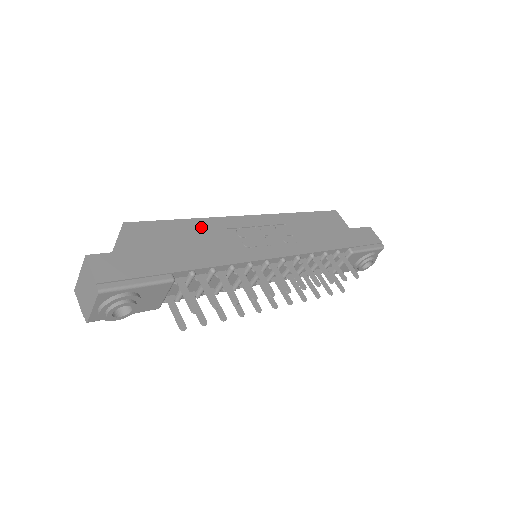
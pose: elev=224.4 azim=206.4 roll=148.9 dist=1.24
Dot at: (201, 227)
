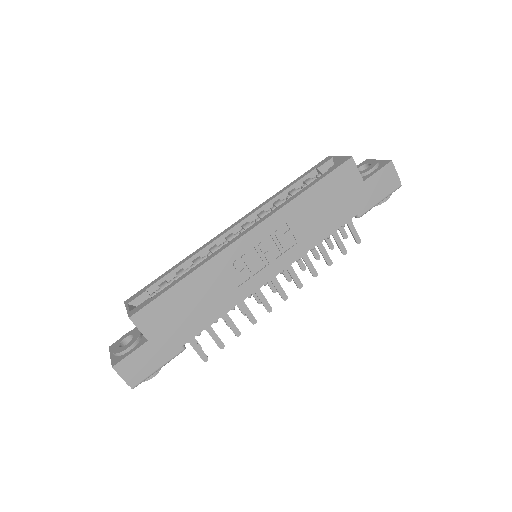
Dot at: (199, 281)
